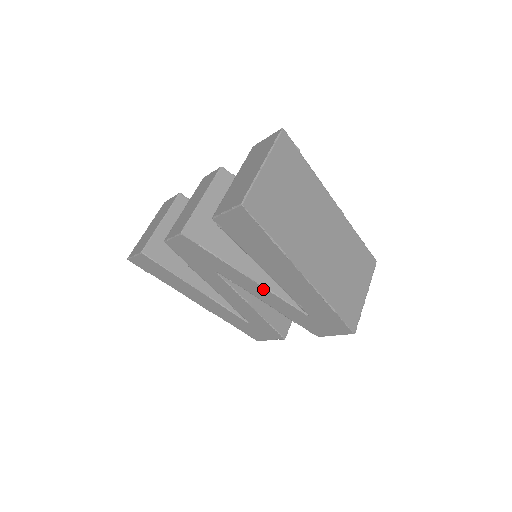
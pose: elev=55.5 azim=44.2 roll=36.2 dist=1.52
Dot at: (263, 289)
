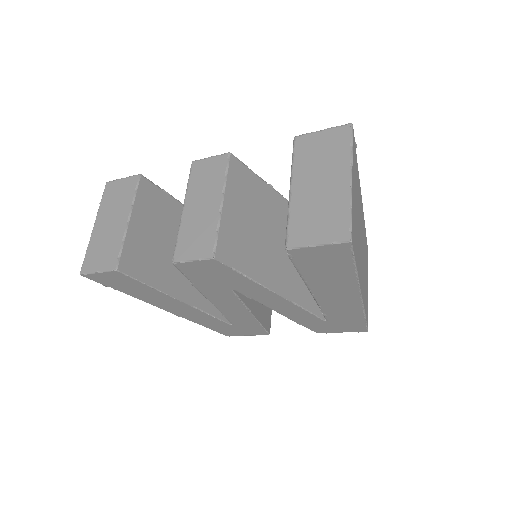
Dot at: (289, 303)
